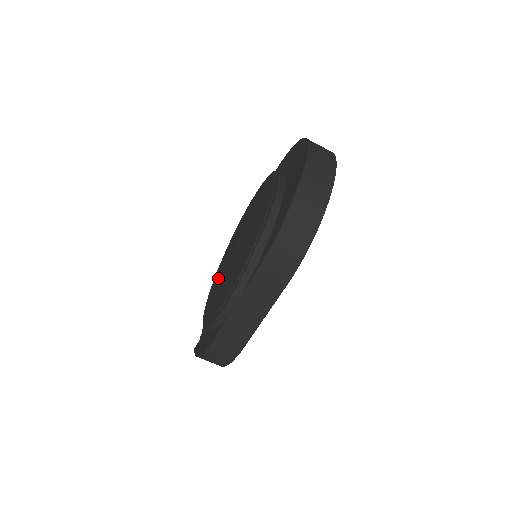
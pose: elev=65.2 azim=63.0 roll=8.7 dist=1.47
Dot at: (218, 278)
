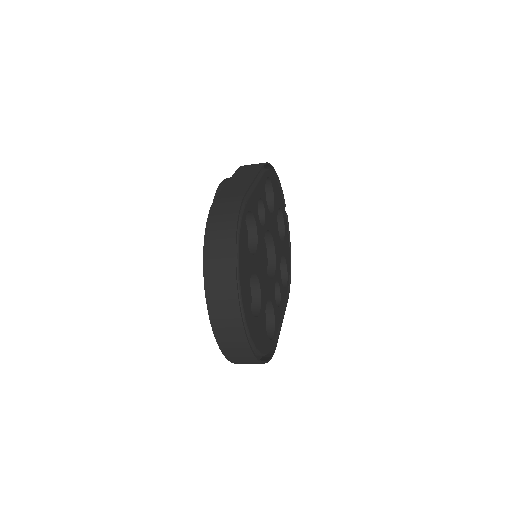
Dot at: occluded
